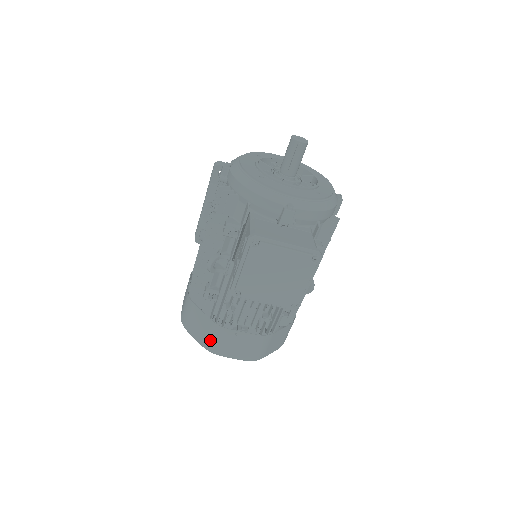
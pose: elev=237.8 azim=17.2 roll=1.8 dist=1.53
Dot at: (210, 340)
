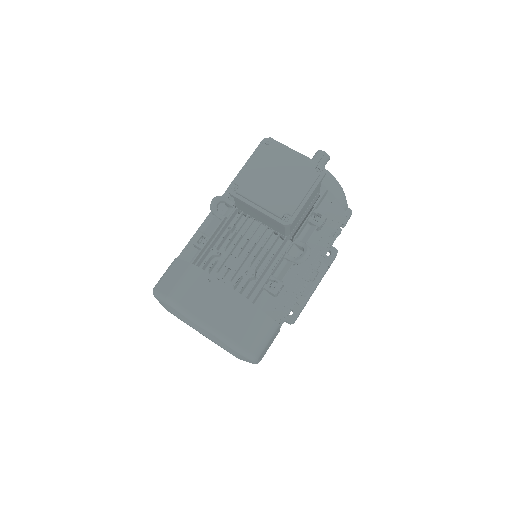
Dot at: (178, 286)
